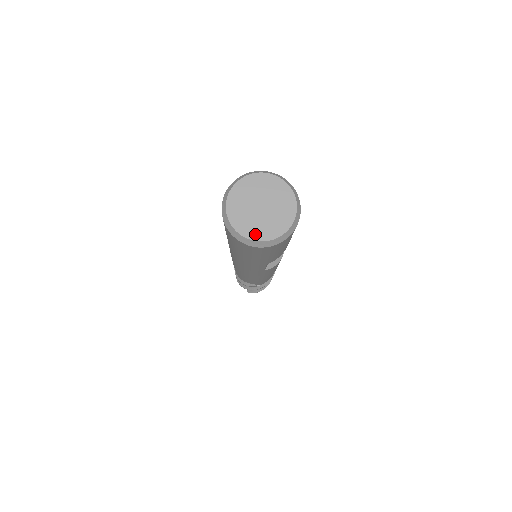
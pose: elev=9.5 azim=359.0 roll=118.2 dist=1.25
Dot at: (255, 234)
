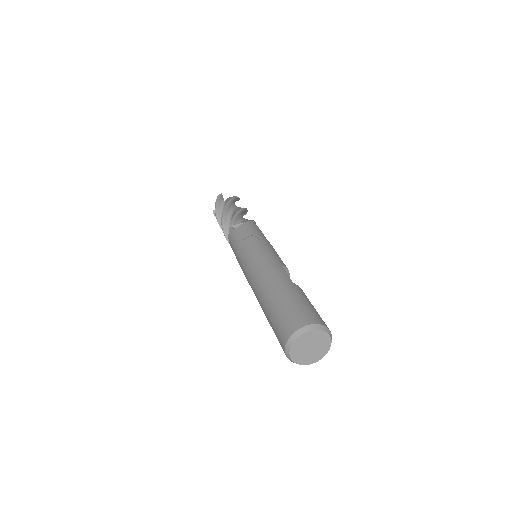
Dot at: (318, 358)
